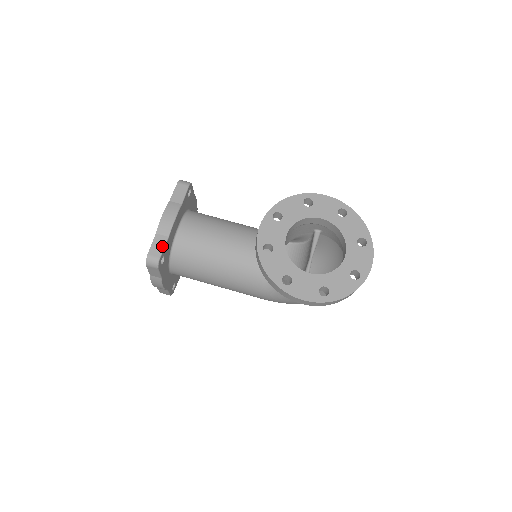
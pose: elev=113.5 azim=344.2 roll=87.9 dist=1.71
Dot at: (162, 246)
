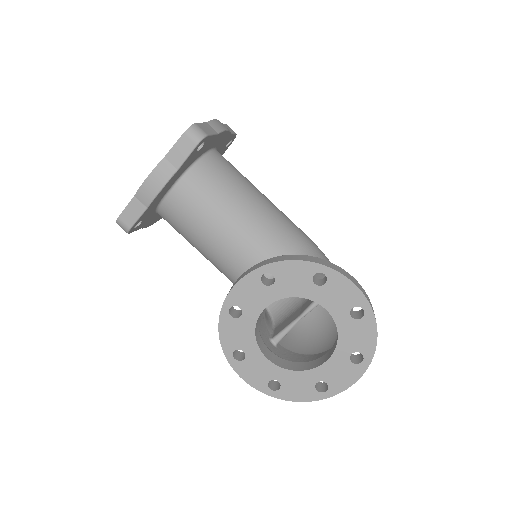
Dot at: (136, 216)
